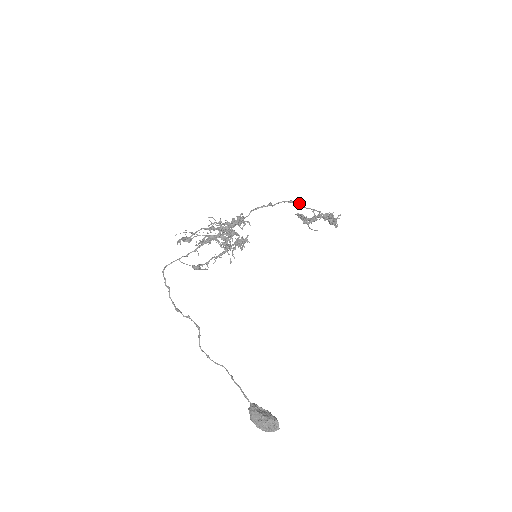
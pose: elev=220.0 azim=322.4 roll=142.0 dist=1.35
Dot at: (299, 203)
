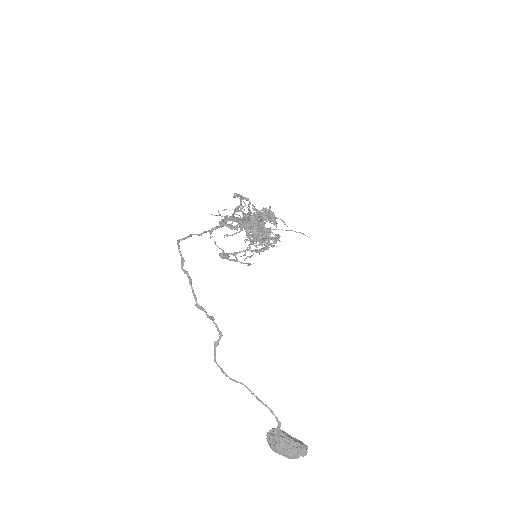
Dot at: (250, 203)
